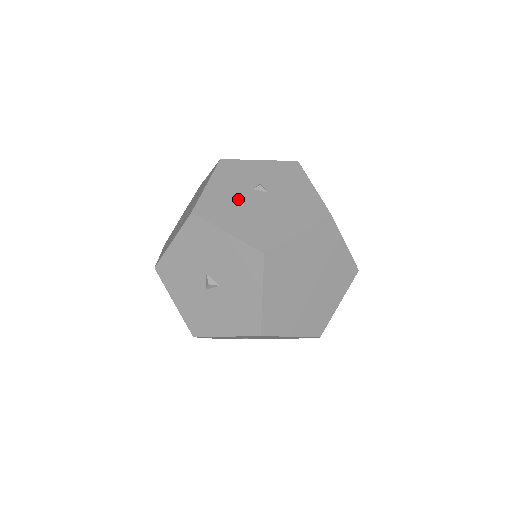
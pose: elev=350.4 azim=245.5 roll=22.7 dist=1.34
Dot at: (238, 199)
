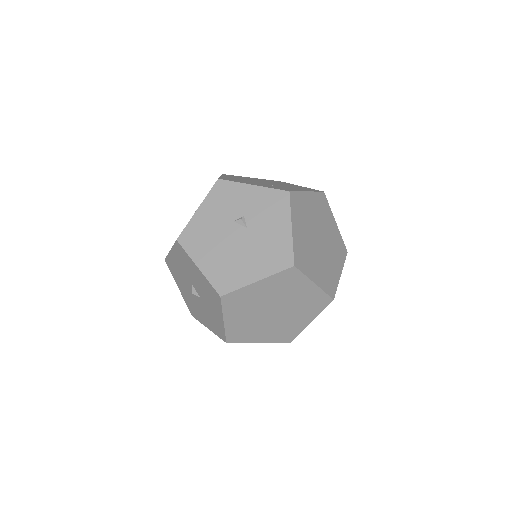
Dot at: (218, 231)
